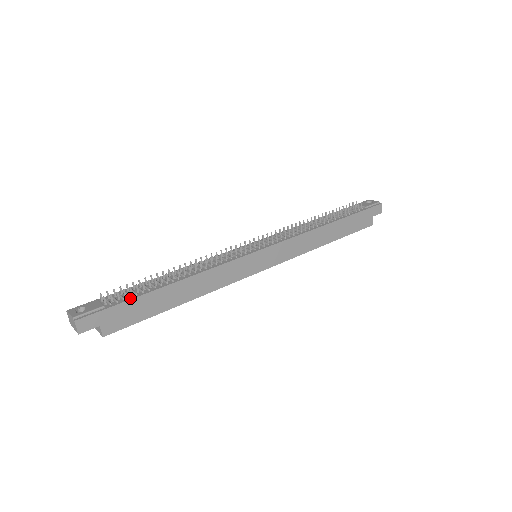
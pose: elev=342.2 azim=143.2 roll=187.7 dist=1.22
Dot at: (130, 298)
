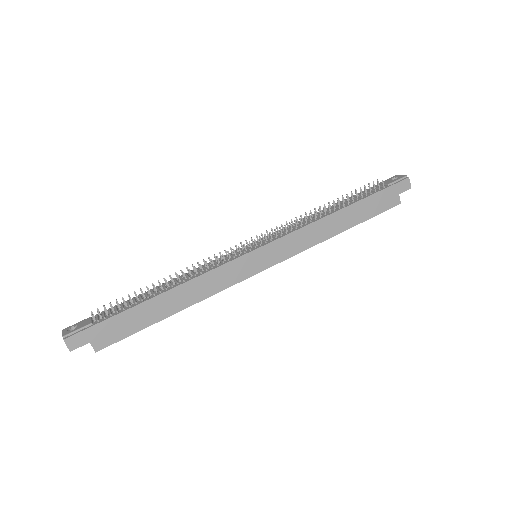
Dot at: (117, 313)
